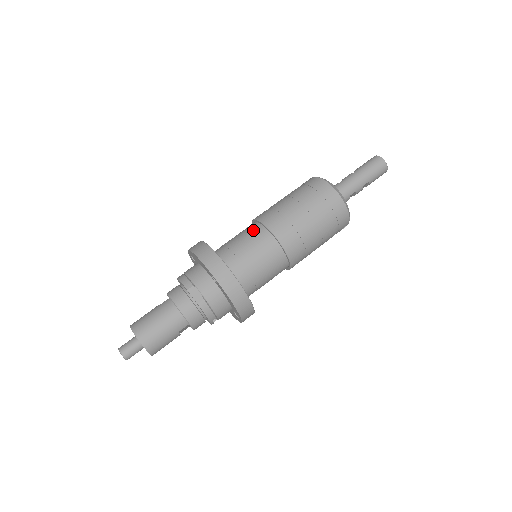
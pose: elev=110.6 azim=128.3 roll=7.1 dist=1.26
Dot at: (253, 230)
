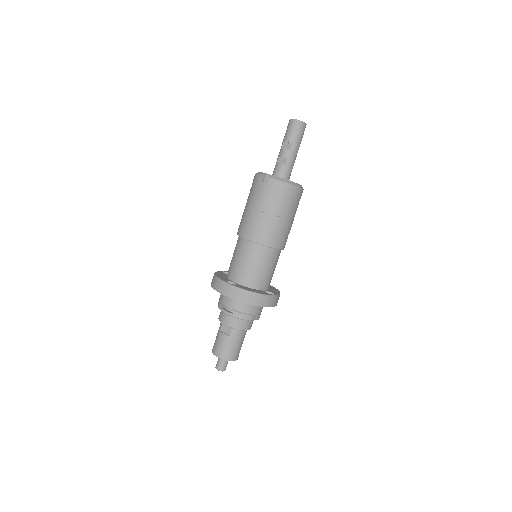
Dot at: (264, 254)
